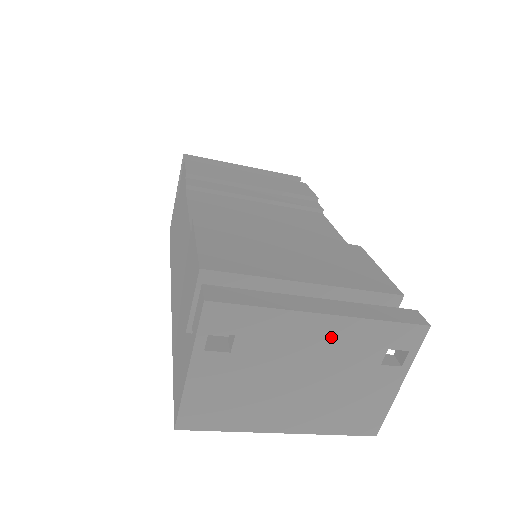
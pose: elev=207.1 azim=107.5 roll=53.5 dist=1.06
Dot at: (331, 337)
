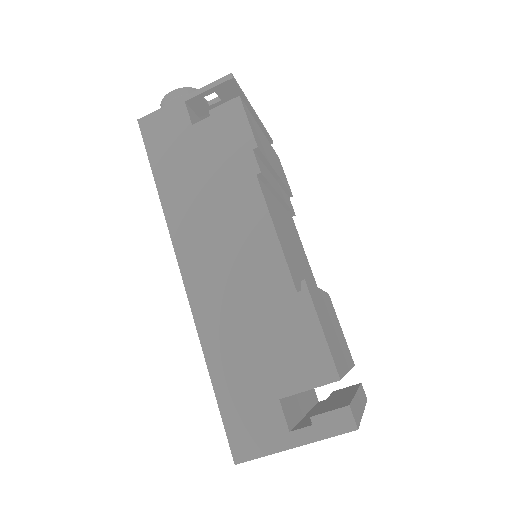
Dot at: occluded
